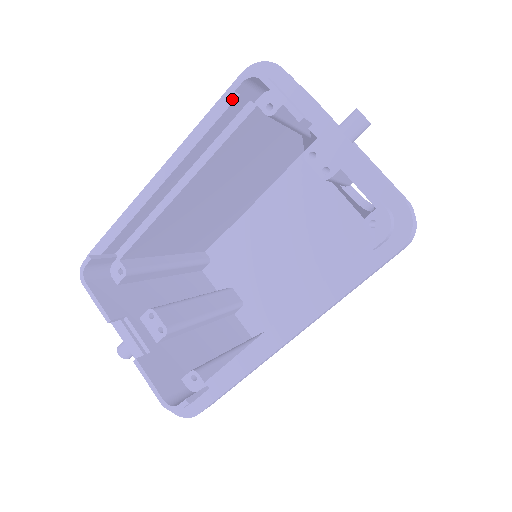
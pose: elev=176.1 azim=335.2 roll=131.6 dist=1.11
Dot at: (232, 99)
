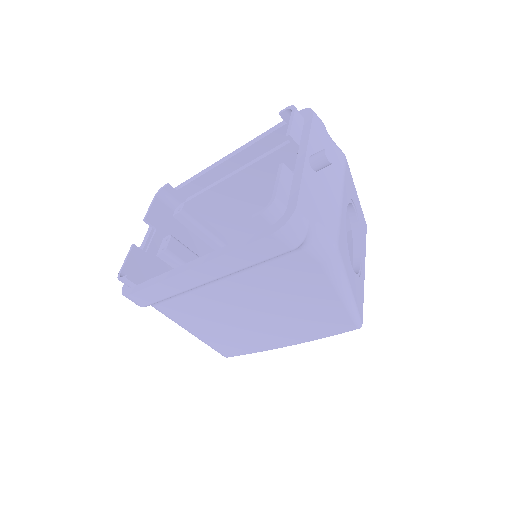
Dot at: (283, 125)
